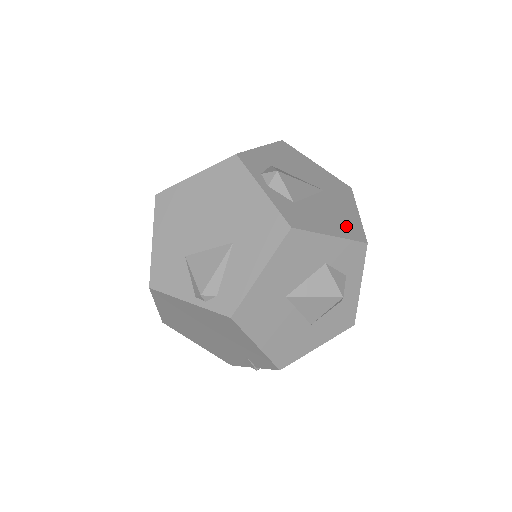
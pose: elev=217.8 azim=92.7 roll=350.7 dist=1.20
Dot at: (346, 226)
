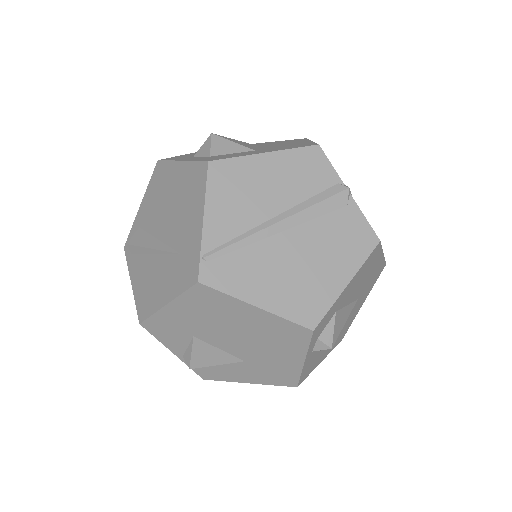
Dot at: (341, 335)
